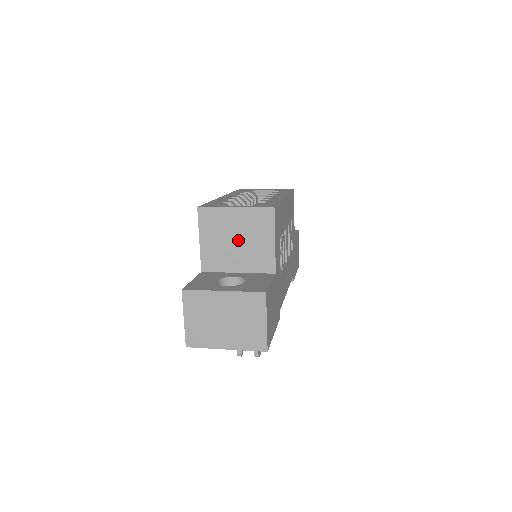
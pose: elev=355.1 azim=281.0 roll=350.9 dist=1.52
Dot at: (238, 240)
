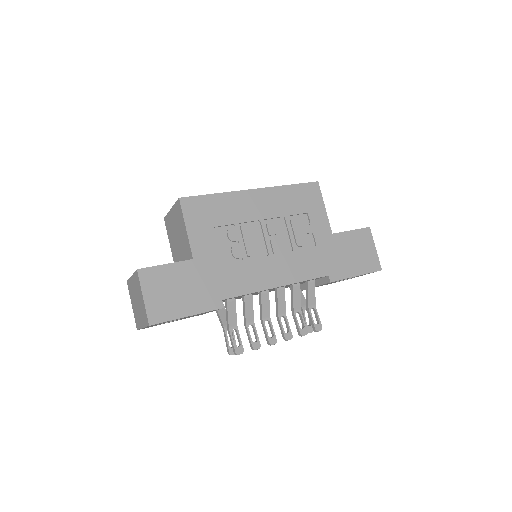
Dot at: (178, 236)
